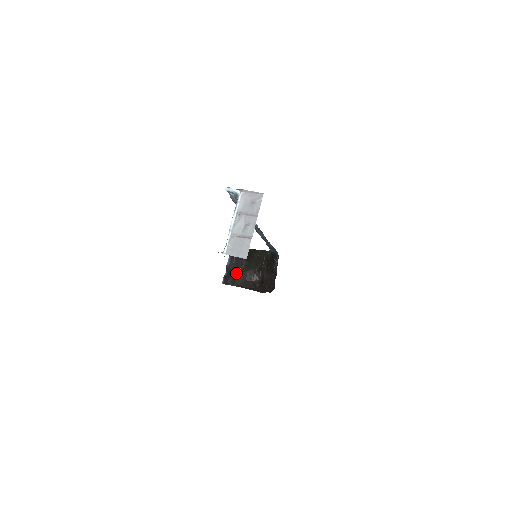
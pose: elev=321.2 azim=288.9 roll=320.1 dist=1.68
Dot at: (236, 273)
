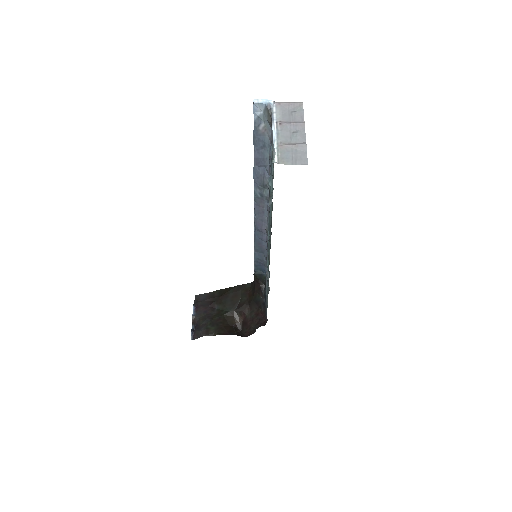
Dot at: (208, 320)
